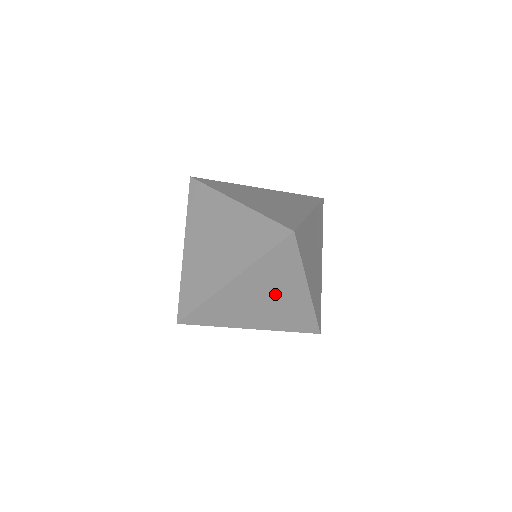
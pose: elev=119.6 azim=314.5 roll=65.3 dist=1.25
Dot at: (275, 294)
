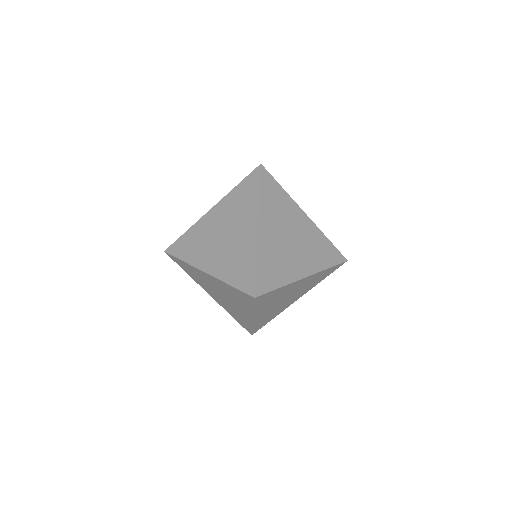
Dot at: (230, 300)
